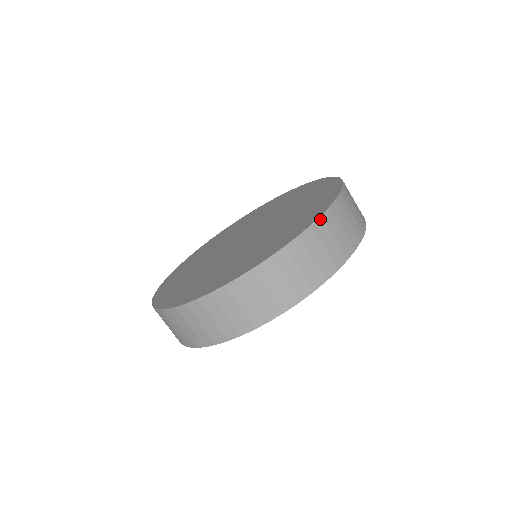
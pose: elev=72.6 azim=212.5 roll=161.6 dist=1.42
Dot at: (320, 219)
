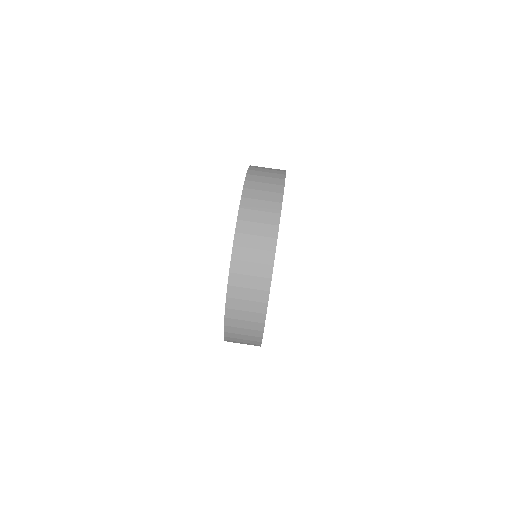
Dot at: (248, 175)
